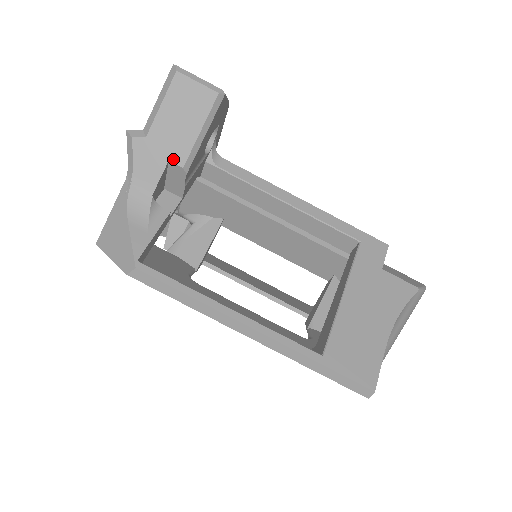
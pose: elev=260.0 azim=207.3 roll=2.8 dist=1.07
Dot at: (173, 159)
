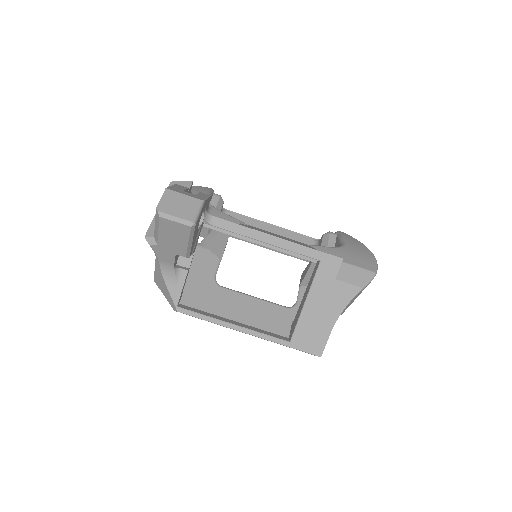
Dot at: (178, 254)
